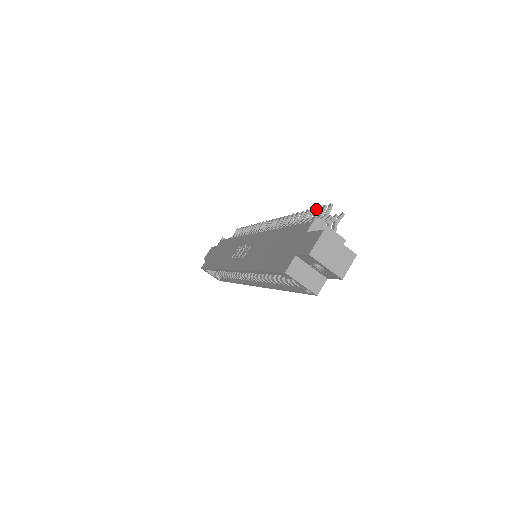
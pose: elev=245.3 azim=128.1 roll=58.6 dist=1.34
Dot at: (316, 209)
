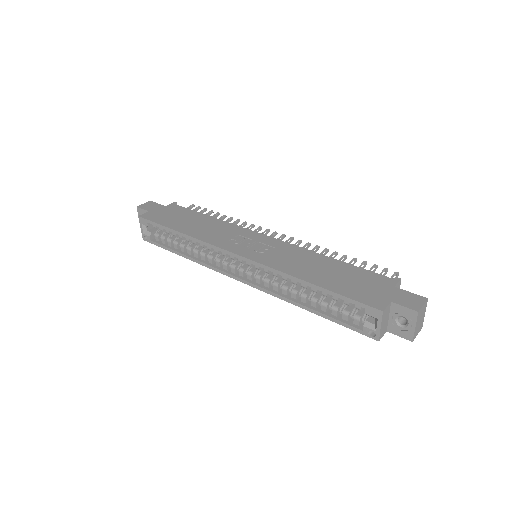
Dot at: (374, 265)
